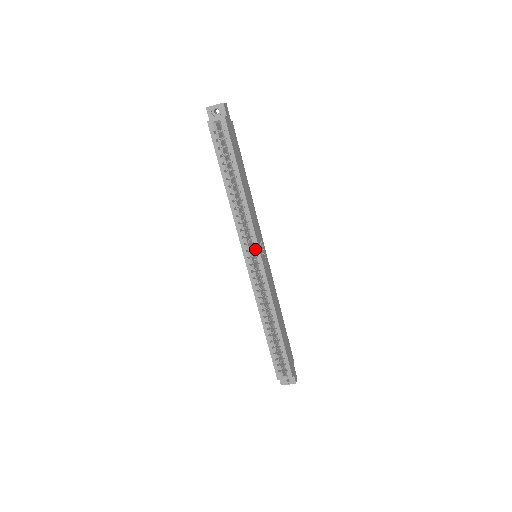
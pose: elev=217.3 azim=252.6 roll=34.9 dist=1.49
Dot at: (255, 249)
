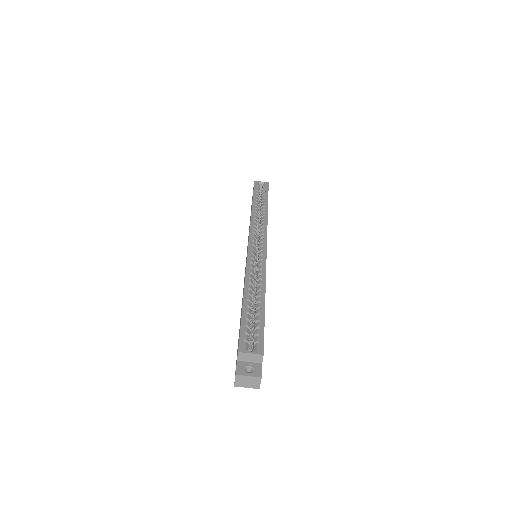
Dot at: (261, 242)
